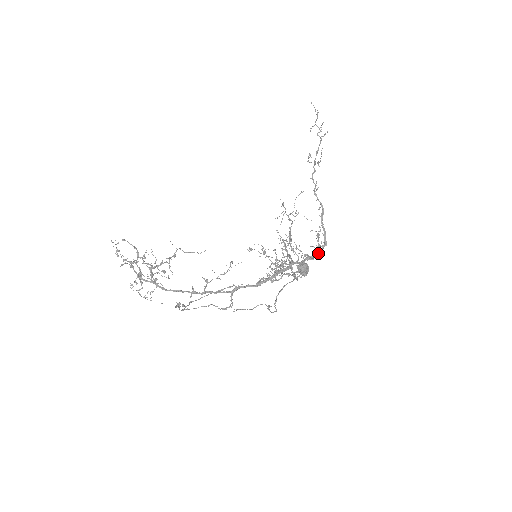
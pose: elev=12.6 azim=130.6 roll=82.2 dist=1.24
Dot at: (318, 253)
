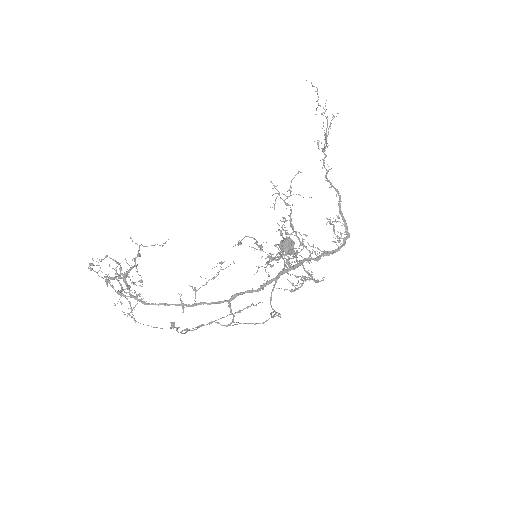
Dot at: (338, 247)
